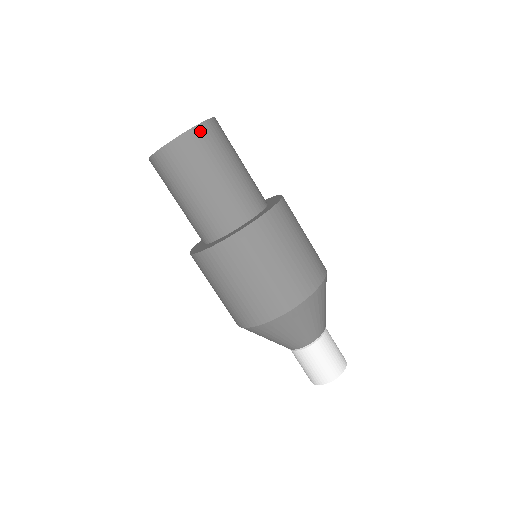
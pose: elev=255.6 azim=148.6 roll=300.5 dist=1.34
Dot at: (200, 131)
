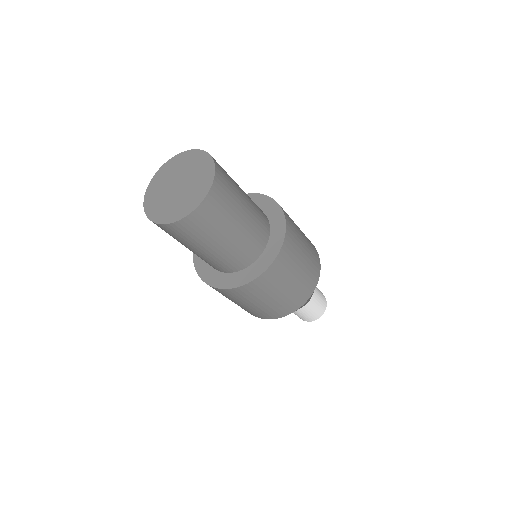
Dot at: (215, 191)
